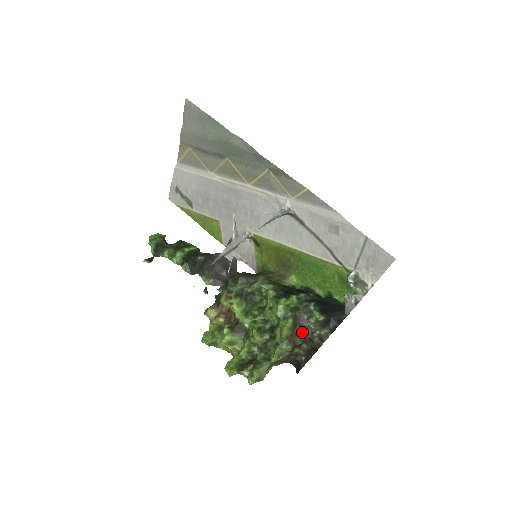
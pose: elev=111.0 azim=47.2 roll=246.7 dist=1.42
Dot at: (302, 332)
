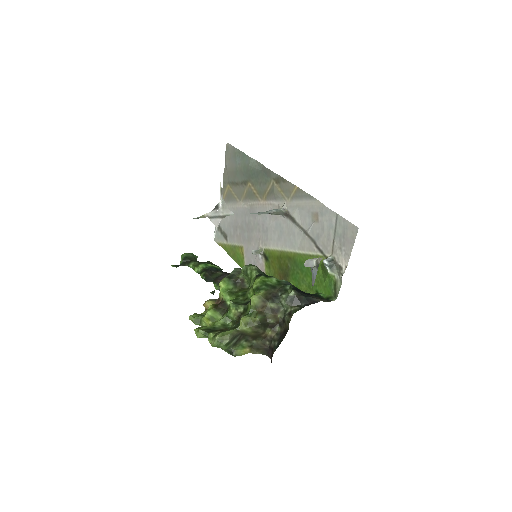
Dot at: (275, 309)
